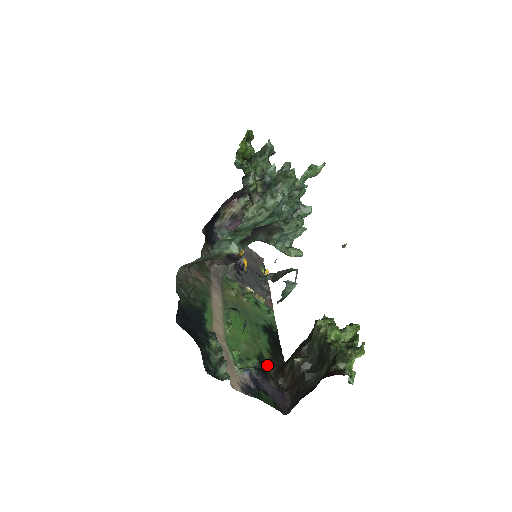
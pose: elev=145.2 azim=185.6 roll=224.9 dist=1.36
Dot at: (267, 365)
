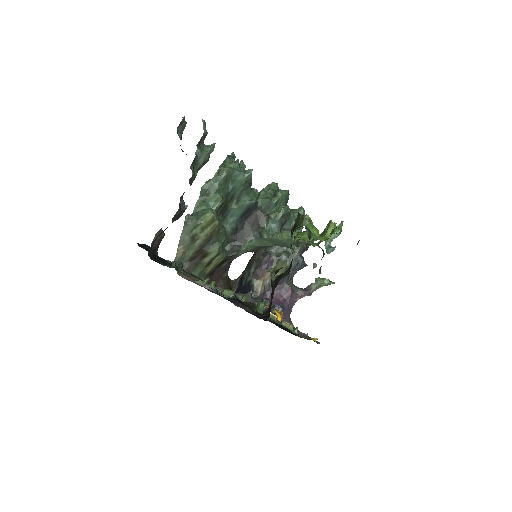
Dot at: occluded
